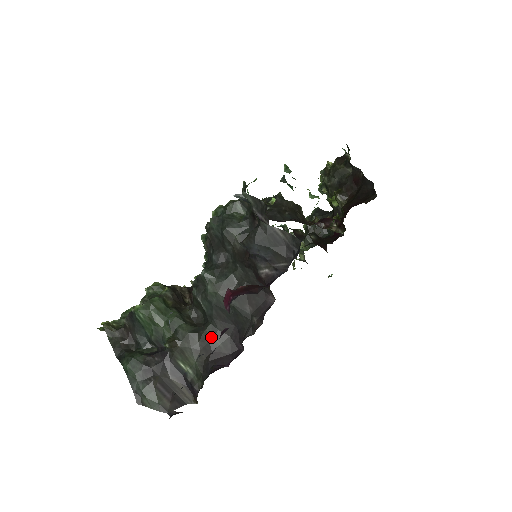
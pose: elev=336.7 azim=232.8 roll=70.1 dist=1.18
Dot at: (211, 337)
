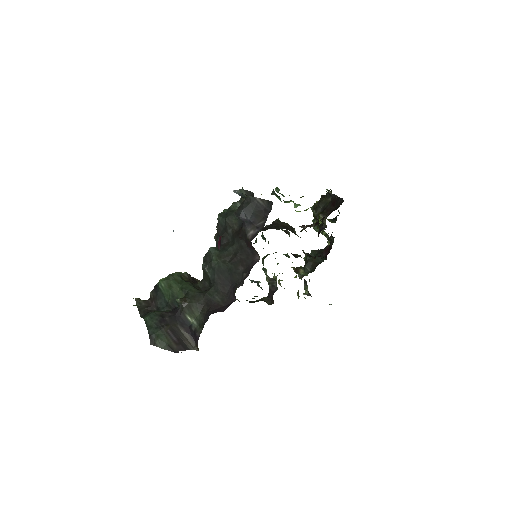
Dot at: (213, 295)
